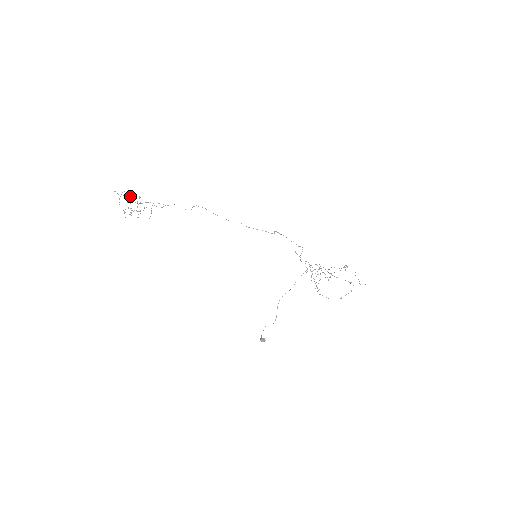
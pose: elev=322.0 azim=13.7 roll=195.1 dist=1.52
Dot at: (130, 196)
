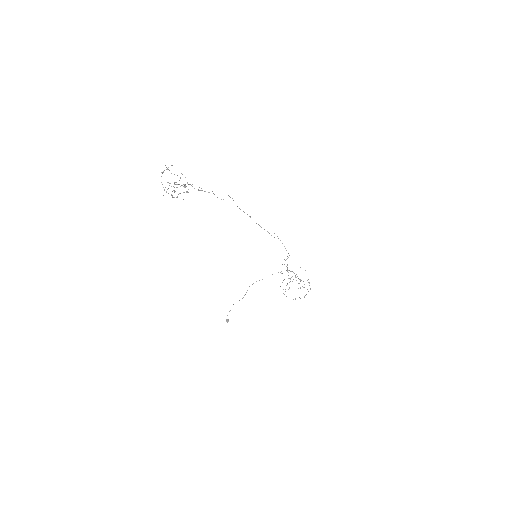
Dot at: occluded
